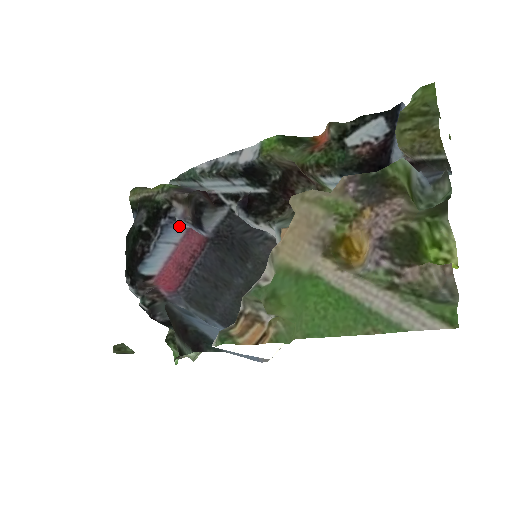
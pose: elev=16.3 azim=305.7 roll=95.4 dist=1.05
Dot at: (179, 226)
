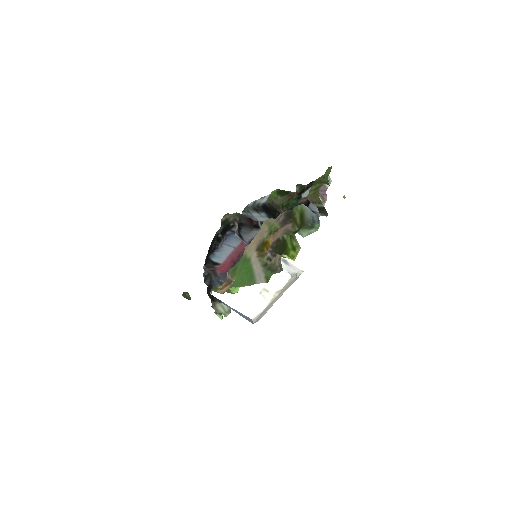
Dot at: (237, 237)
